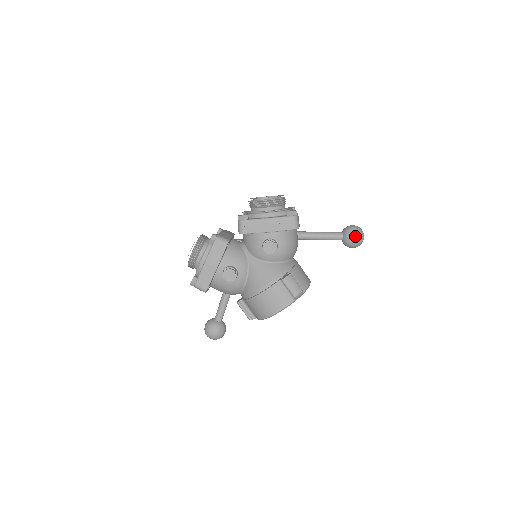
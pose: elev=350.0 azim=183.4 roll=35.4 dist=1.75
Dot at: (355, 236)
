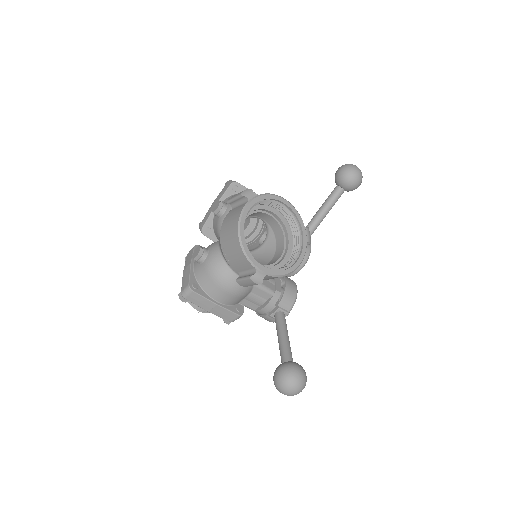
Dot at: (339, 169)
